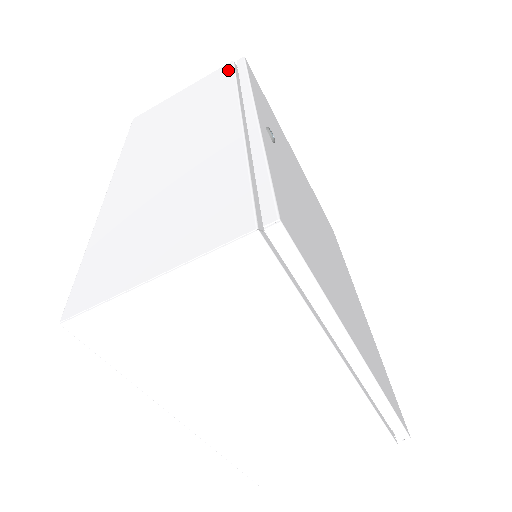
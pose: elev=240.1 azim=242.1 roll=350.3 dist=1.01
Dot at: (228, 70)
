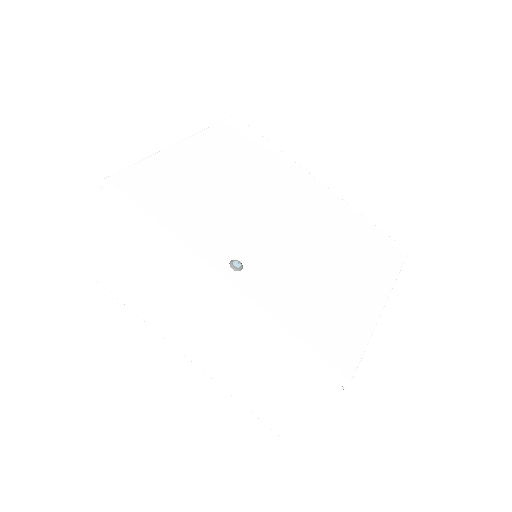
Dot at: (115, 208)
